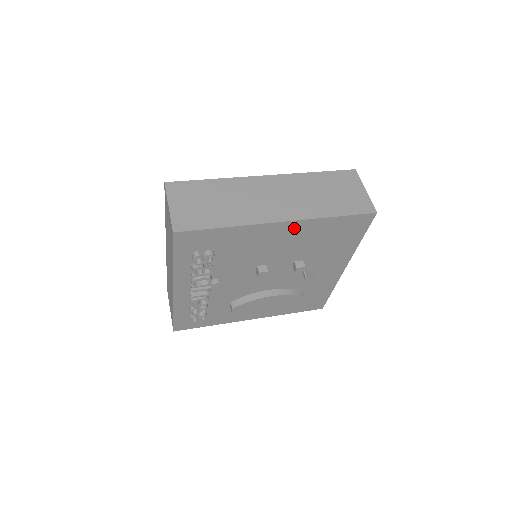
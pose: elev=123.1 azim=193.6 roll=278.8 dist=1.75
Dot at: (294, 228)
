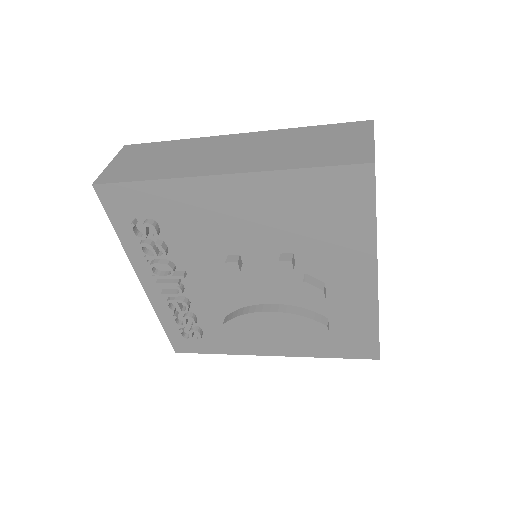
Dot at: (247, 188)
